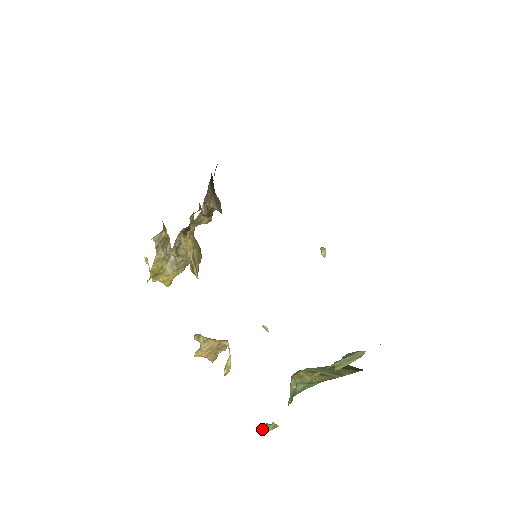
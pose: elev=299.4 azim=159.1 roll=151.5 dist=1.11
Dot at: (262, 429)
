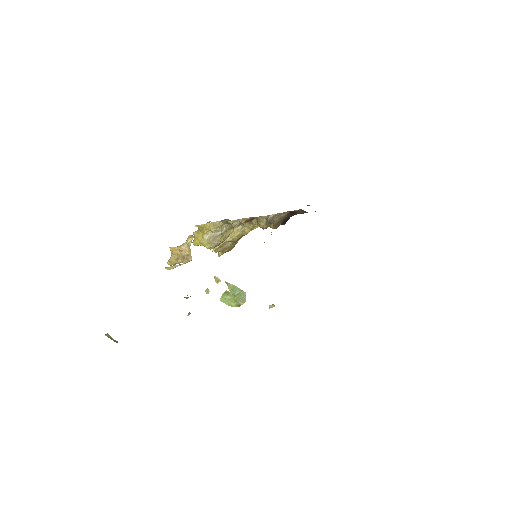
Dot at: (109, 335)
